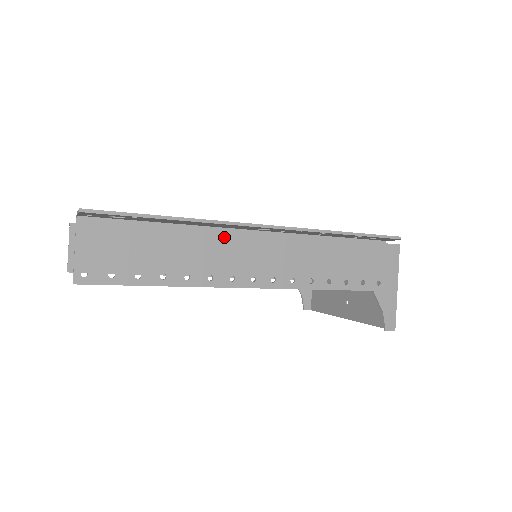
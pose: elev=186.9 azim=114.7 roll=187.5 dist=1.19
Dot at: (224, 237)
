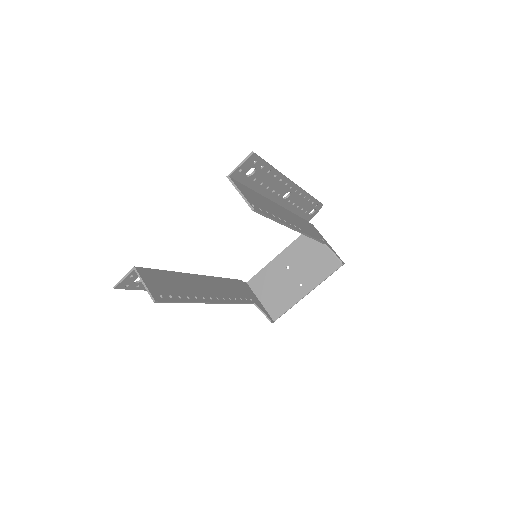
Dot at: (273, 204)
